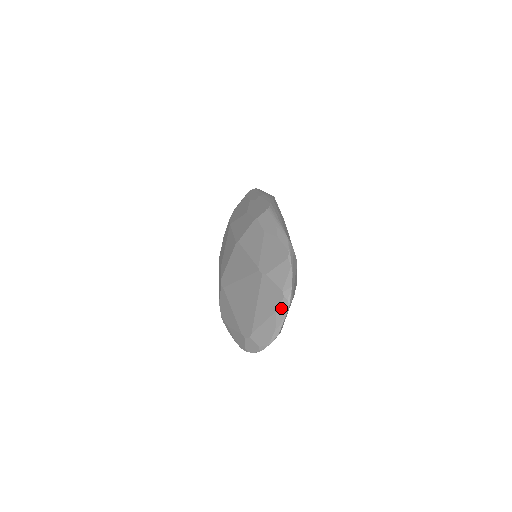
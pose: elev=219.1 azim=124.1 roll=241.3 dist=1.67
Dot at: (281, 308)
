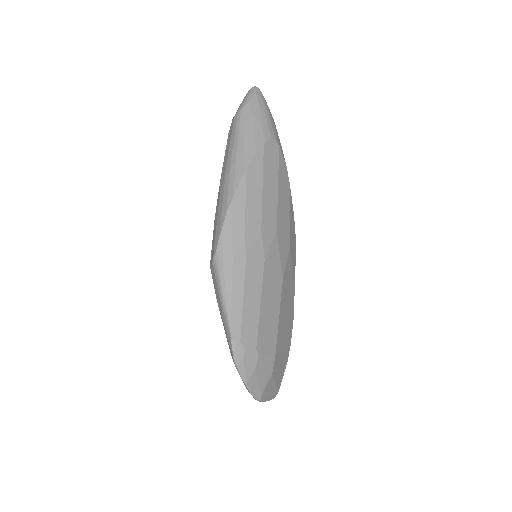
Dot at: occluded
